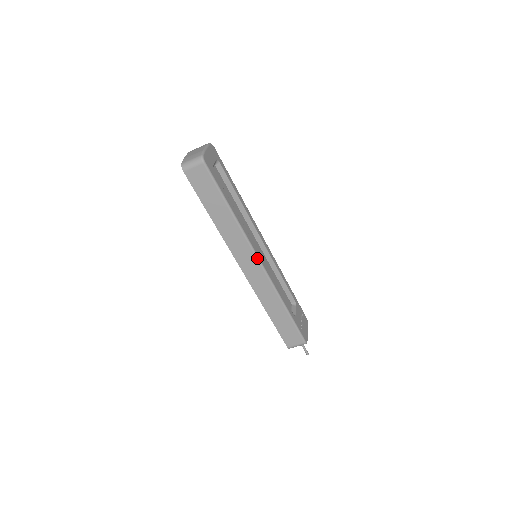
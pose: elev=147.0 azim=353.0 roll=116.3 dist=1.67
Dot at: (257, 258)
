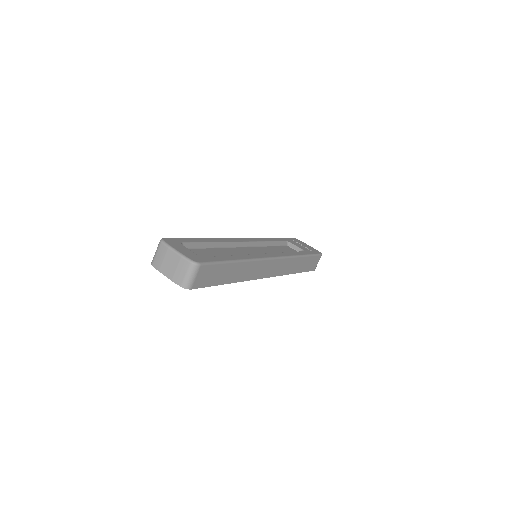
Dot at: (271, 259)
